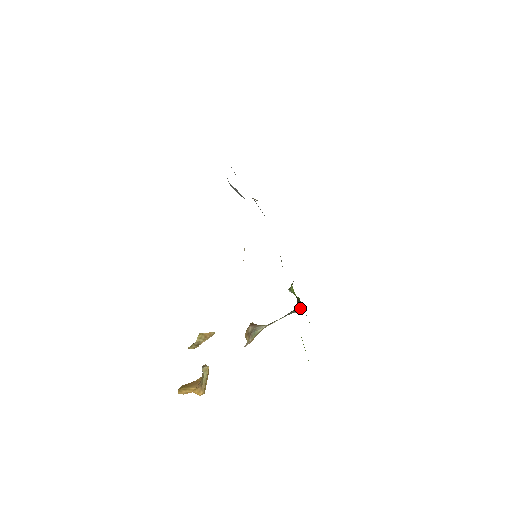
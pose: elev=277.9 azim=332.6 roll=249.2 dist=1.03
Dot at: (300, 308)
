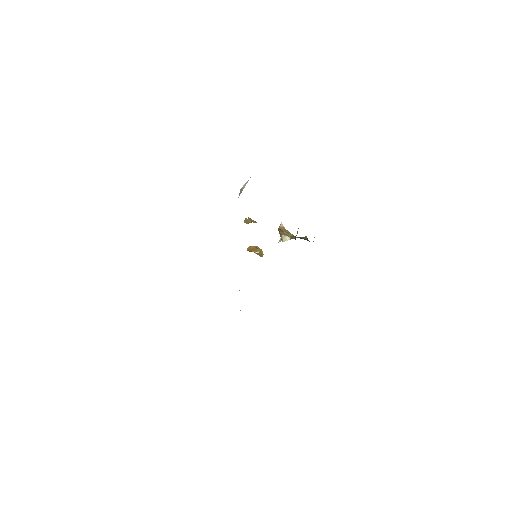
Dot at: occluded
